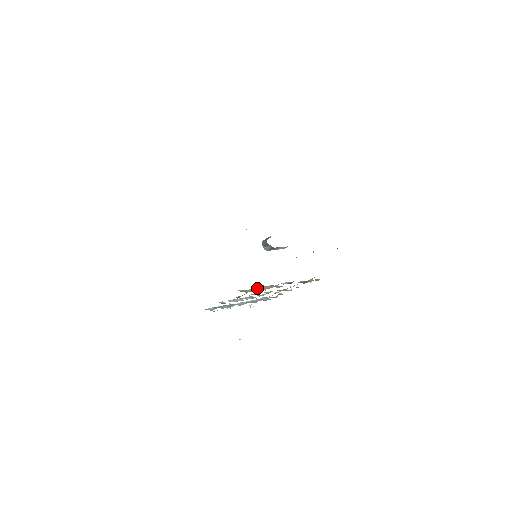
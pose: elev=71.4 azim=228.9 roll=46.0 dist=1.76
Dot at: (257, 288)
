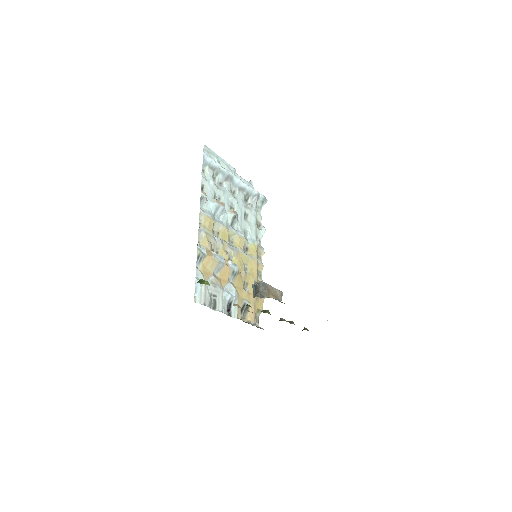
Dot at: (197, 289)
